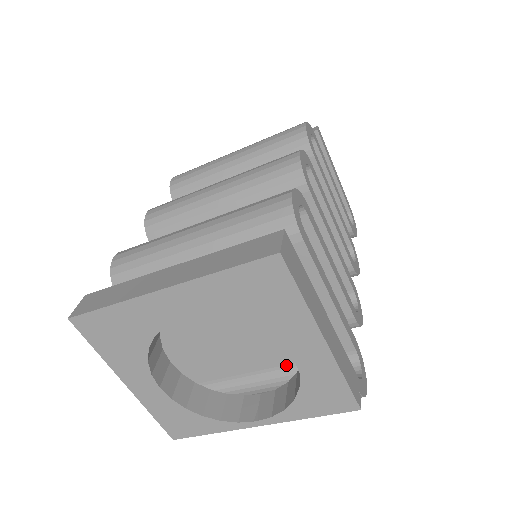
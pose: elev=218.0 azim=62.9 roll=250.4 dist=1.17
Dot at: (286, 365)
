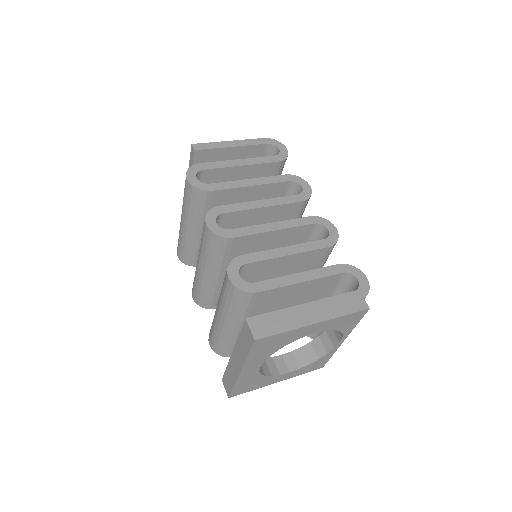
Dot at: occluded
